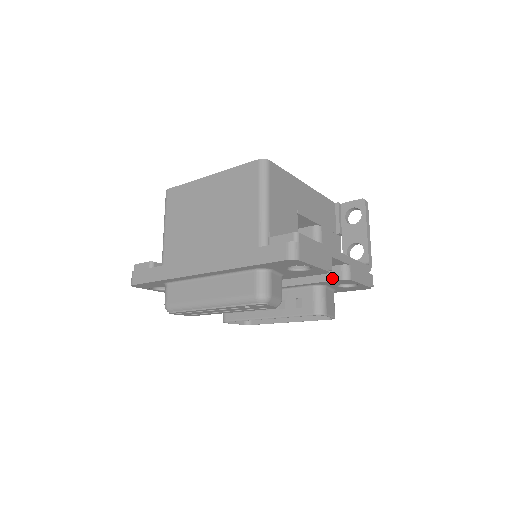
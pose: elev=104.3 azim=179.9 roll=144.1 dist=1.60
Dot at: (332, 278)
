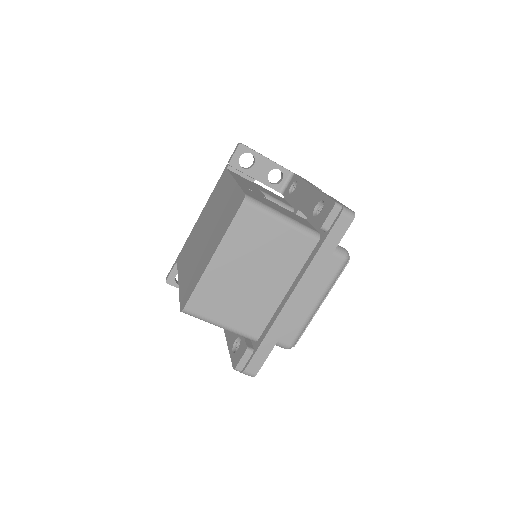
Dot at: occluded
